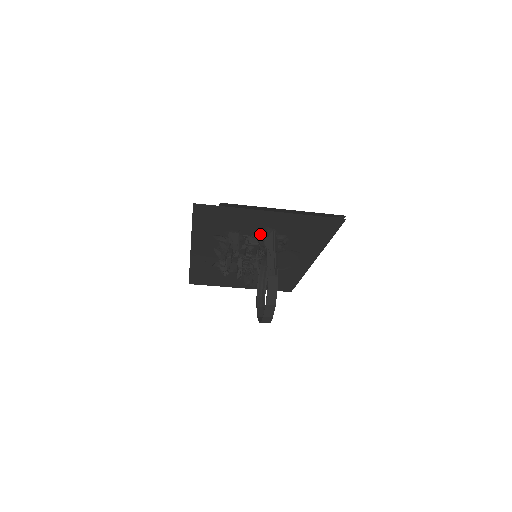
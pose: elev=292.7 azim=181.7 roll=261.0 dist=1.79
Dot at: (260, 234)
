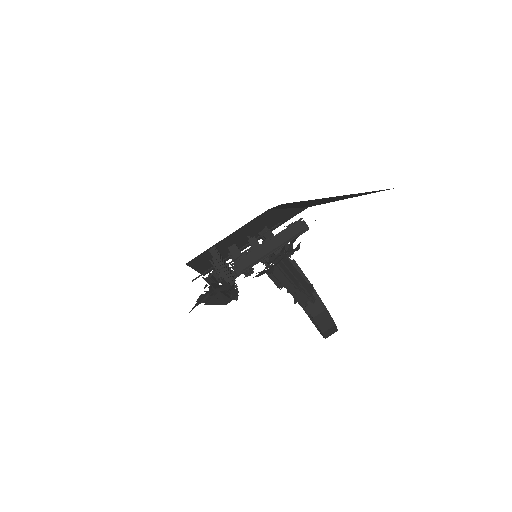
Dot at: (257, 276)
